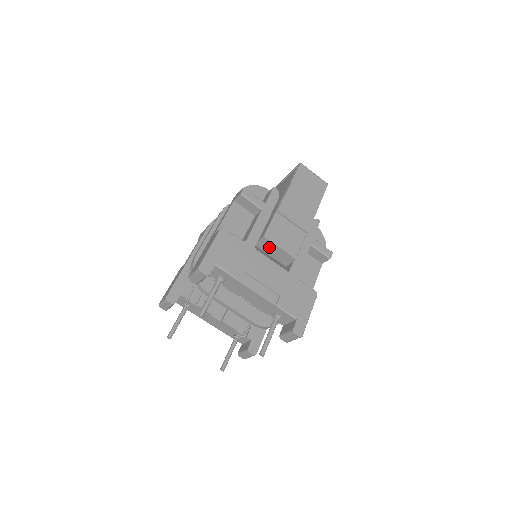
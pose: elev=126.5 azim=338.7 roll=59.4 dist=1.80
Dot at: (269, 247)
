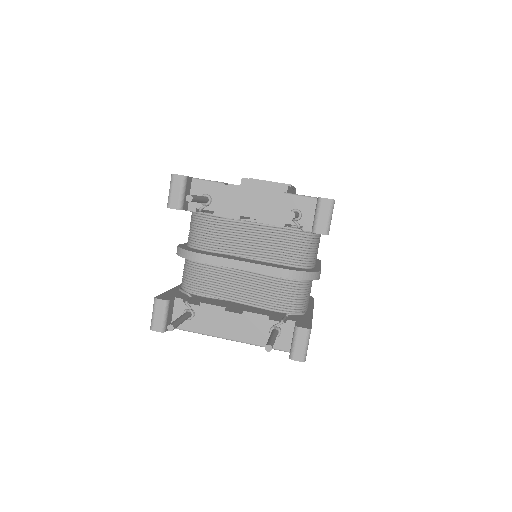
Dot at: occluded
